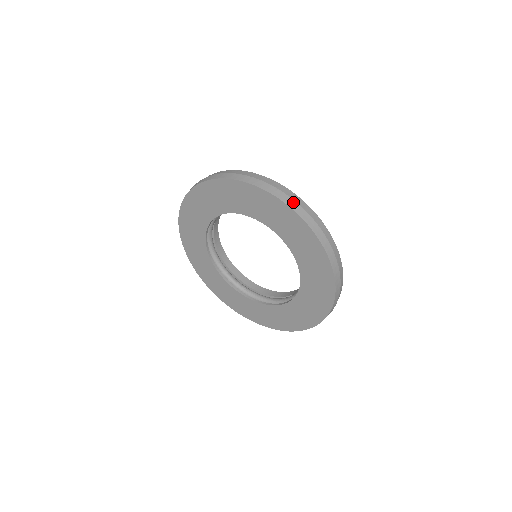
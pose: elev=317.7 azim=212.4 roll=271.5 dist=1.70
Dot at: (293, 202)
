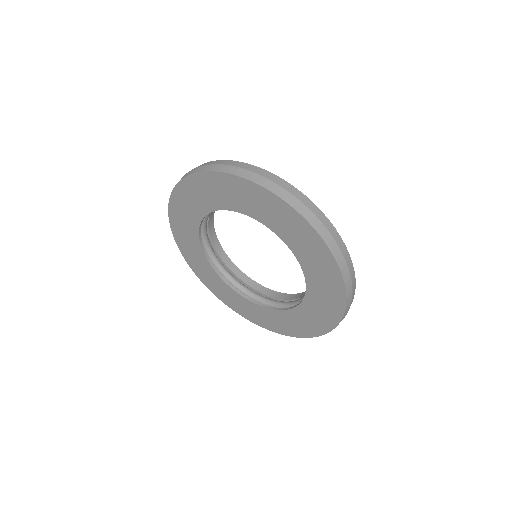
Dot at: (288, 194)
